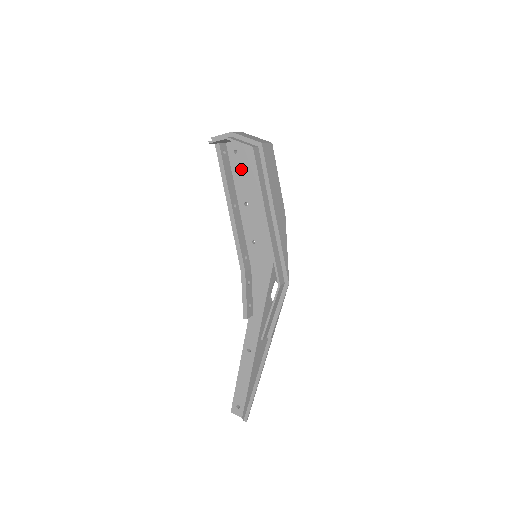
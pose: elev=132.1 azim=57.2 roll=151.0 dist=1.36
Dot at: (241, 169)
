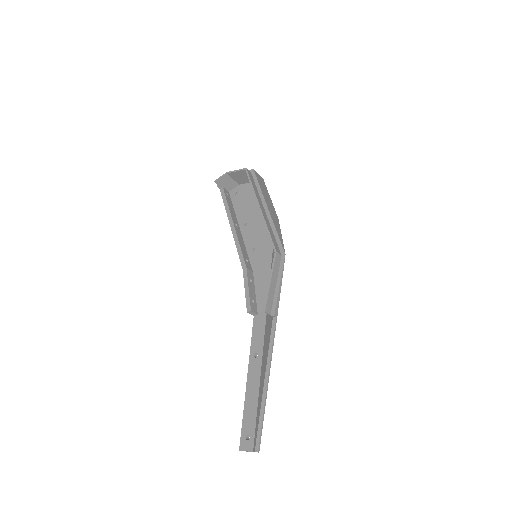
Dot at: (241, 203)
